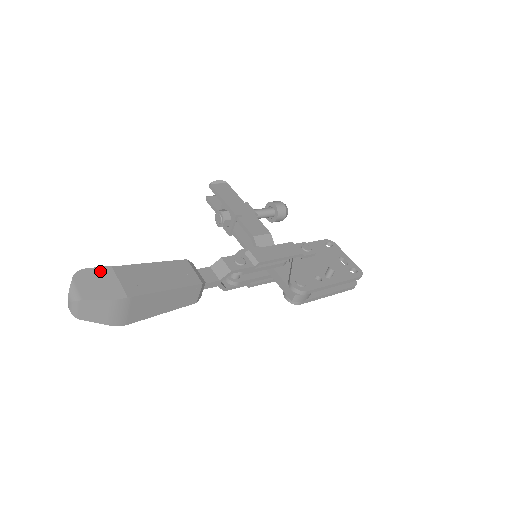
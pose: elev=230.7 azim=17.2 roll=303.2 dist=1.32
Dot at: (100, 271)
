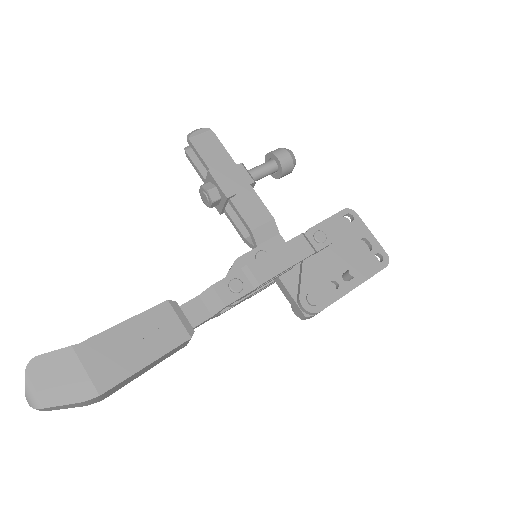
Dot at: (58, 357)
